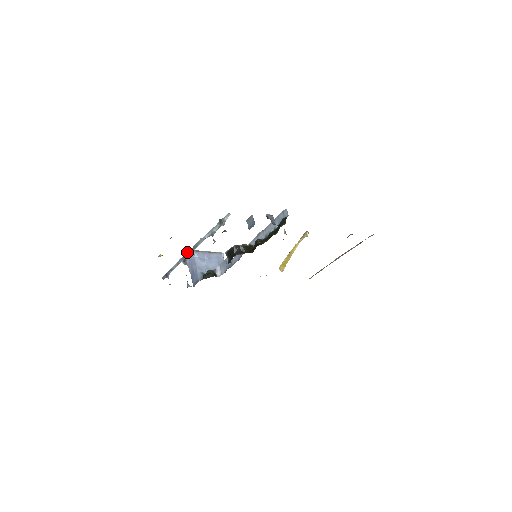
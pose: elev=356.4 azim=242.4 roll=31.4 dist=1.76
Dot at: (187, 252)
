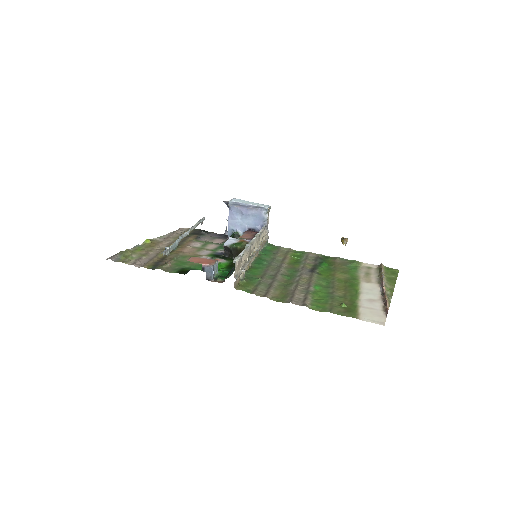
Dot at: occluded
